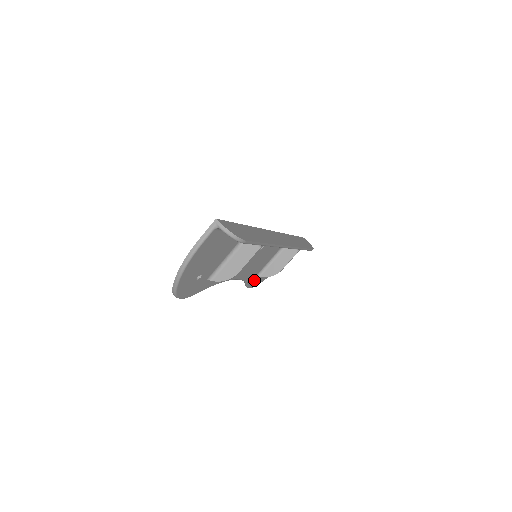
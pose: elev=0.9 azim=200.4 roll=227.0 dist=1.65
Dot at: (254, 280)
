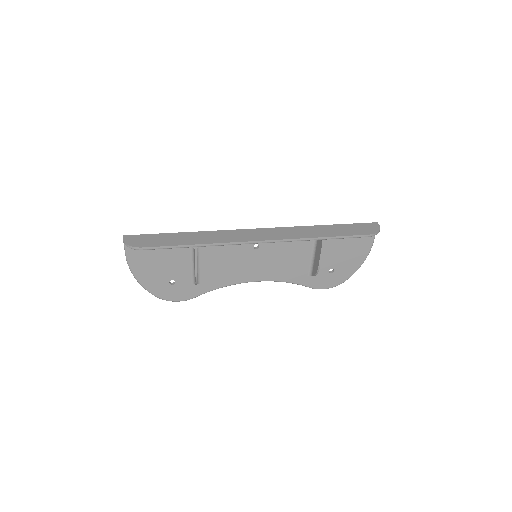
Dot at: (315, 280)
